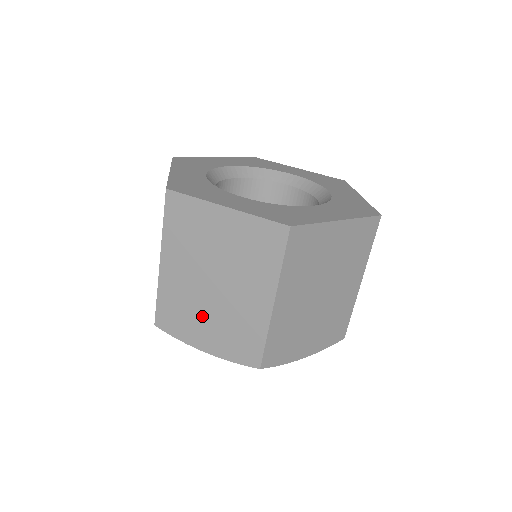
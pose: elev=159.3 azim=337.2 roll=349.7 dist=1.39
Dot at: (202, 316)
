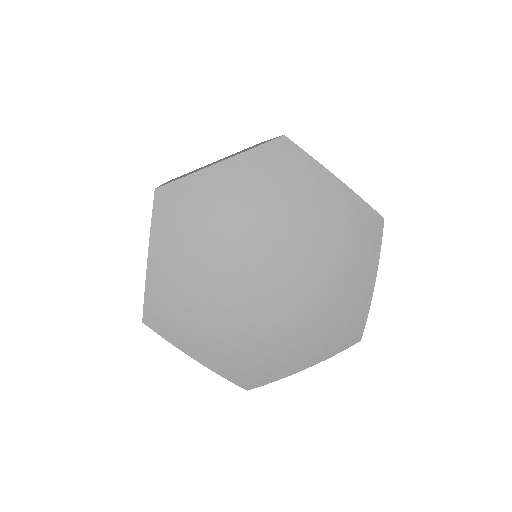
Dot at: occluded
